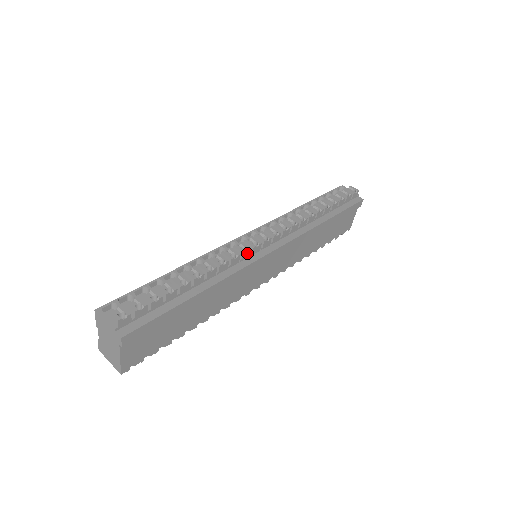
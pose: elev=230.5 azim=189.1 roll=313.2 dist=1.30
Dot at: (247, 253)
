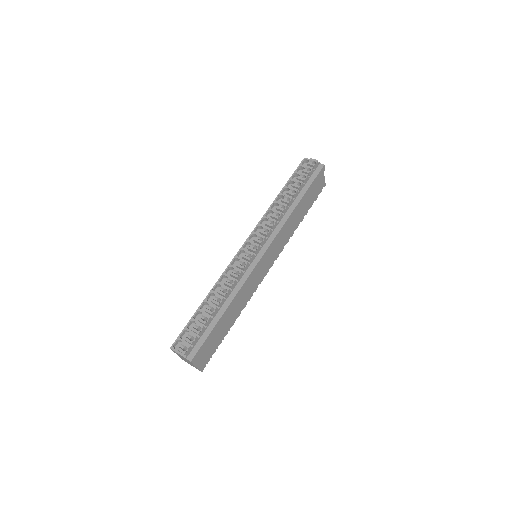
Dot at: (246, 266)
